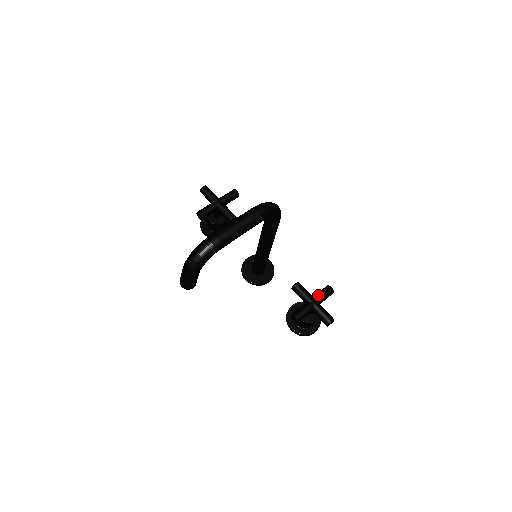
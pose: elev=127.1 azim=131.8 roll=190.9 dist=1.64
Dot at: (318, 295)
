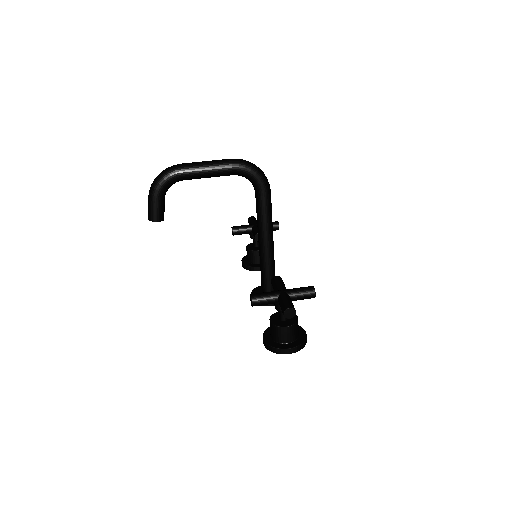
Dot at: (293, 288)
